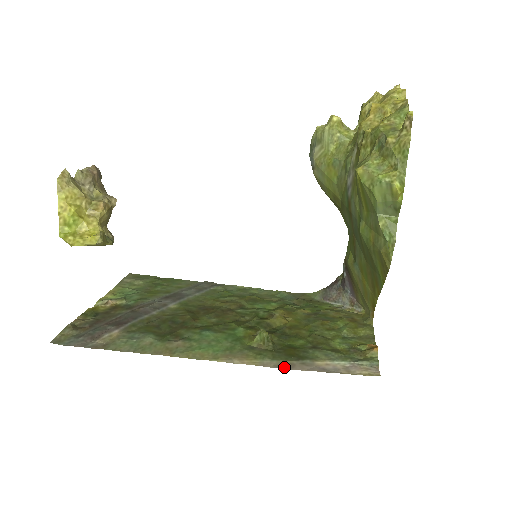
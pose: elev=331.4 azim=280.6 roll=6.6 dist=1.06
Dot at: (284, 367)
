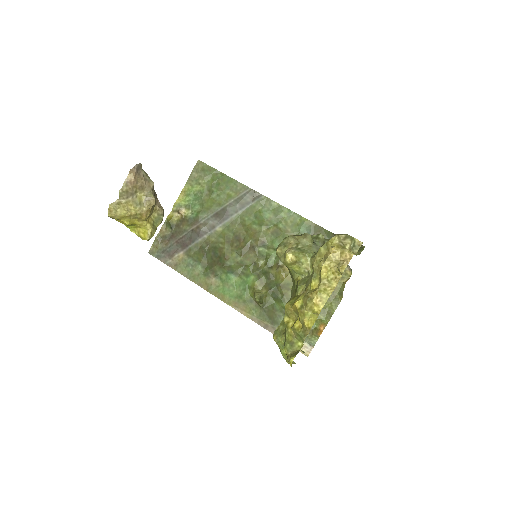
Dot at: (262, 326)
